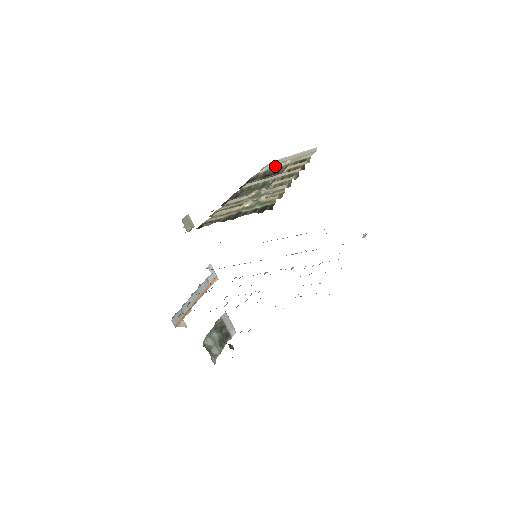
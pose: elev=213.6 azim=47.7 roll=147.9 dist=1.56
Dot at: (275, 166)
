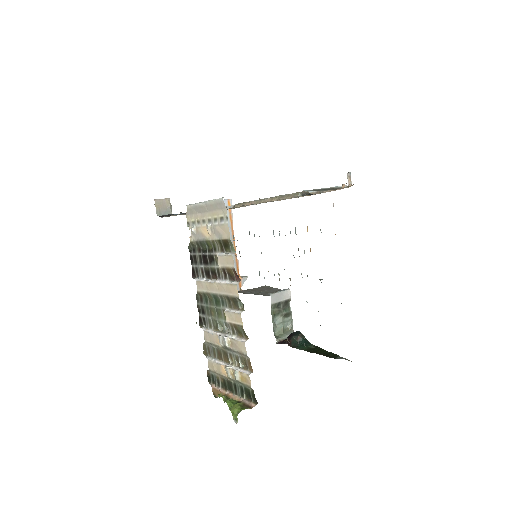
Dot at: (199, 232)
